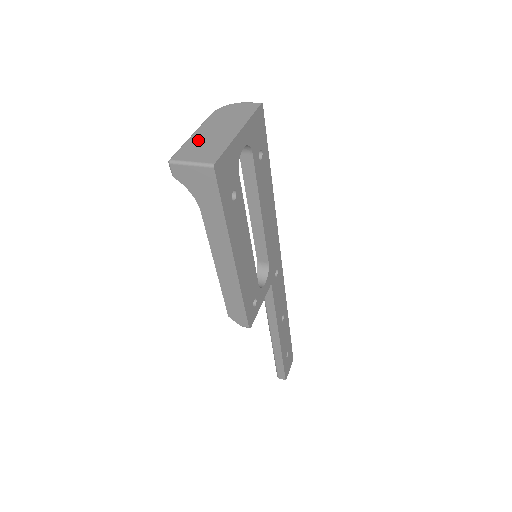
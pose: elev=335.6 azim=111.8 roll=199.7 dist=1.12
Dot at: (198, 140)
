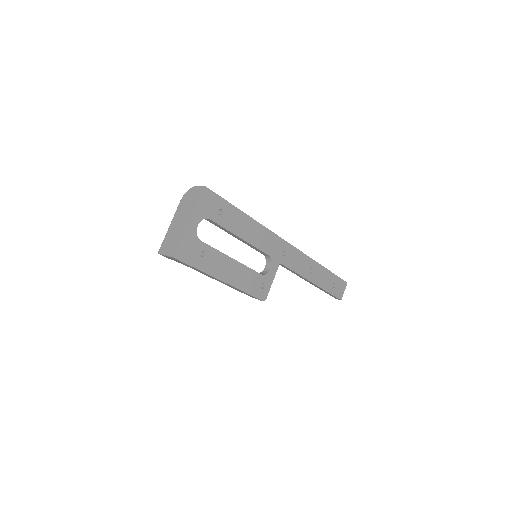
Dot at: (171, 232)
